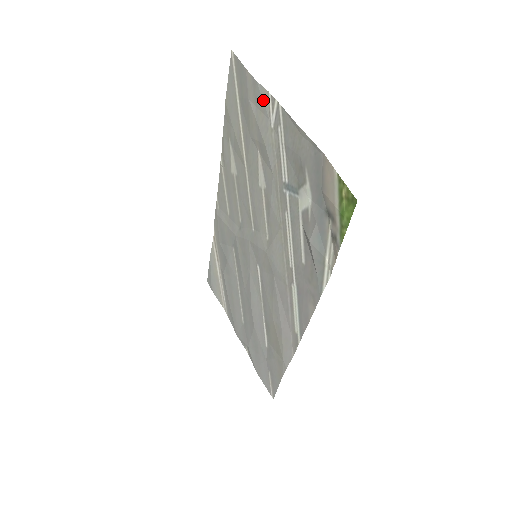
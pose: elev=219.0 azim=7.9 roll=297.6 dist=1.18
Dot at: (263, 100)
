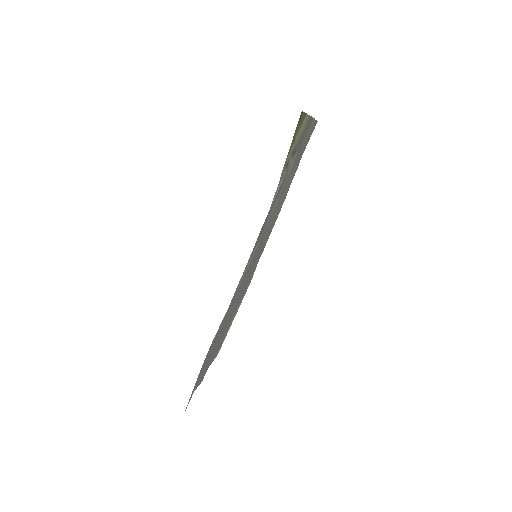
Dot at: occluded
